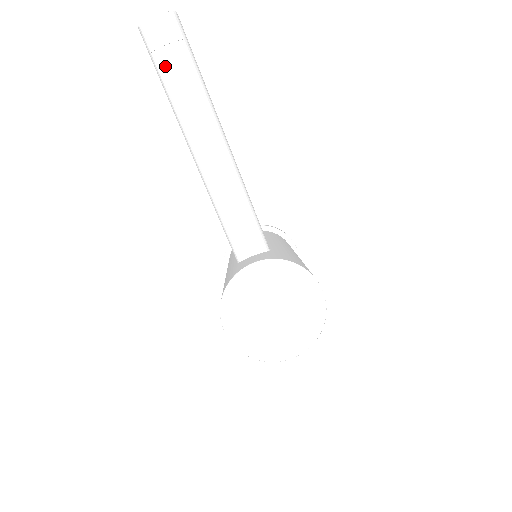
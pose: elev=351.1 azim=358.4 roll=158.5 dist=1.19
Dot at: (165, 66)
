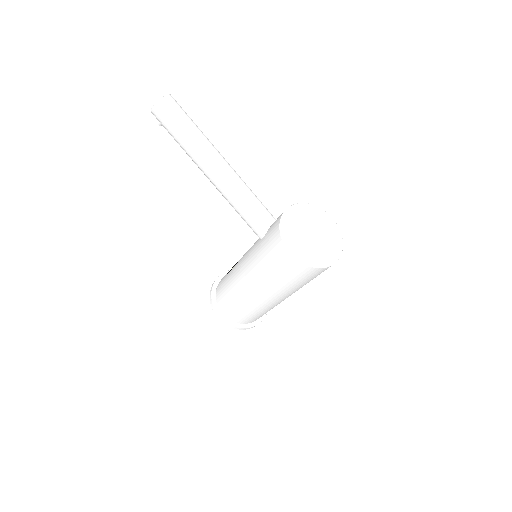
Dot at: (179, 121)
